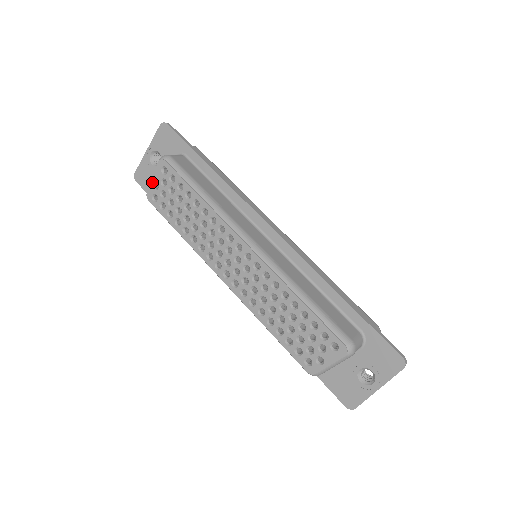
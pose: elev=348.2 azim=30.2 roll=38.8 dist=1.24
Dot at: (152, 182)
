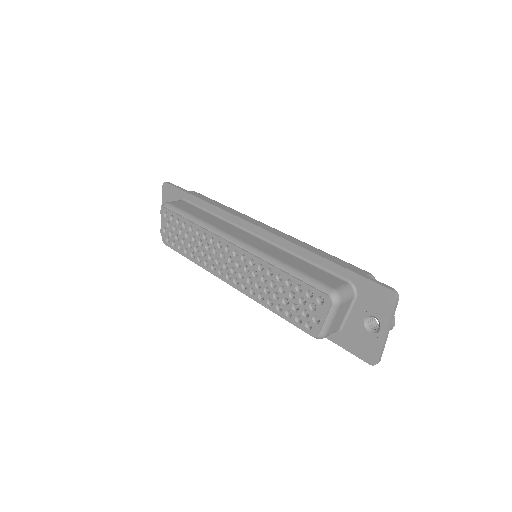
Dot at: (162, 229)
